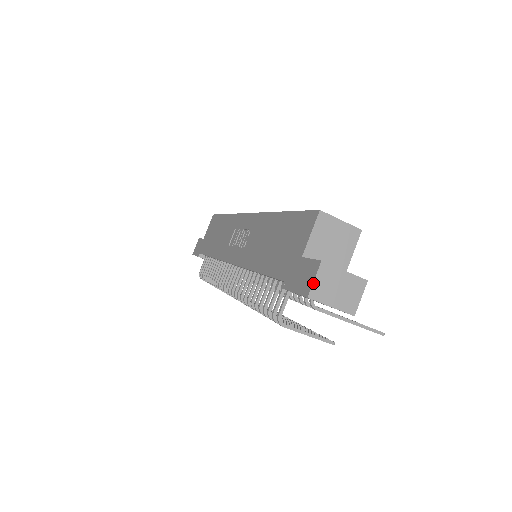
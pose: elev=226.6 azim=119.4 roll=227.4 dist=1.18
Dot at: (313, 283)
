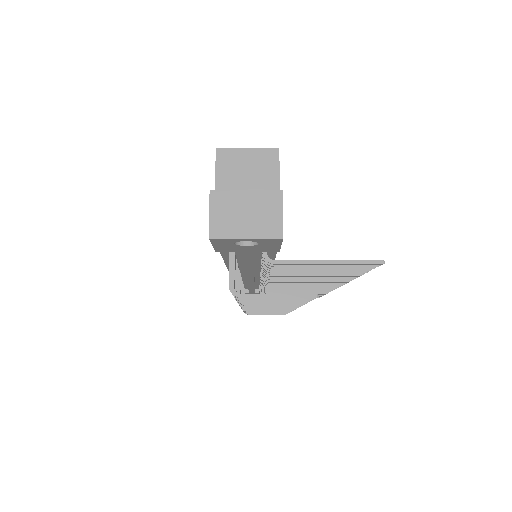
Dot at: (209, 219)
